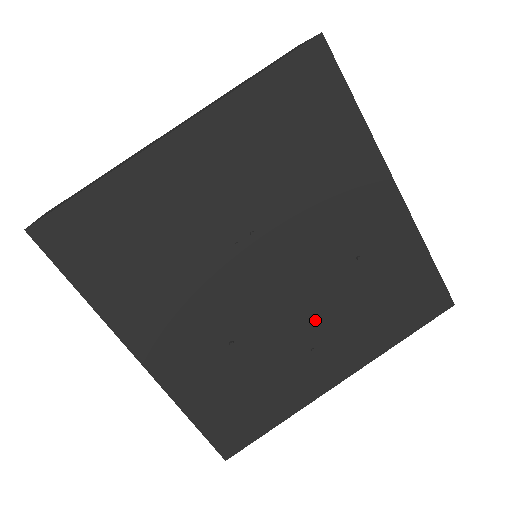
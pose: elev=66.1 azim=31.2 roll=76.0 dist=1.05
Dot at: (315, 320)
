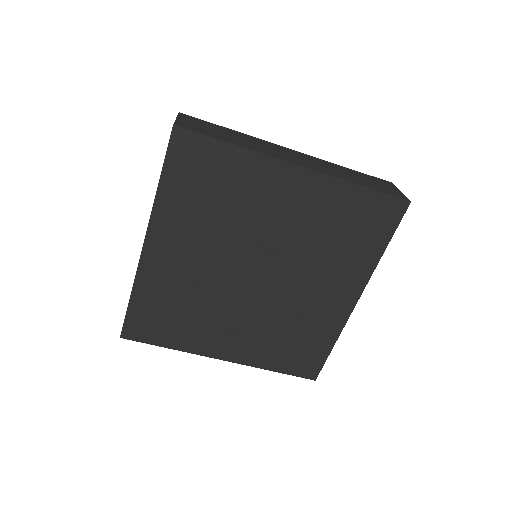
Dot at: (248, 319)
